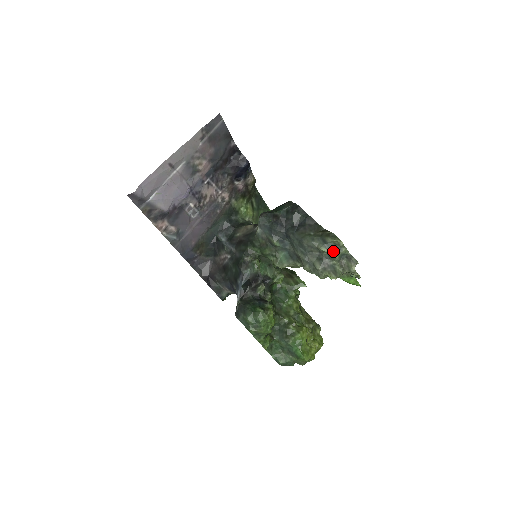
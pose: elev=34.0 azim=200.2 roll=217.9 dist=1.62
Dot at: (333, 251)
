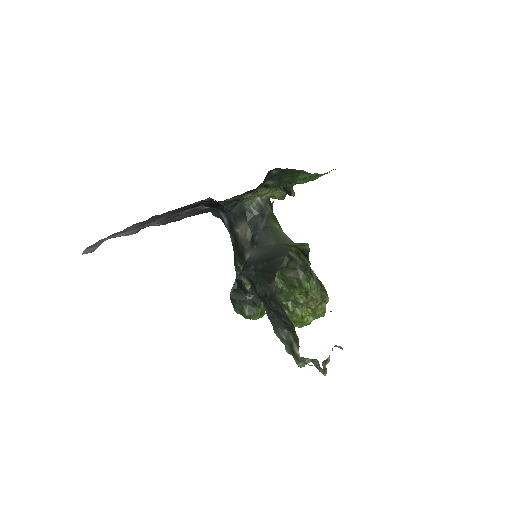
Dot at: occluded
